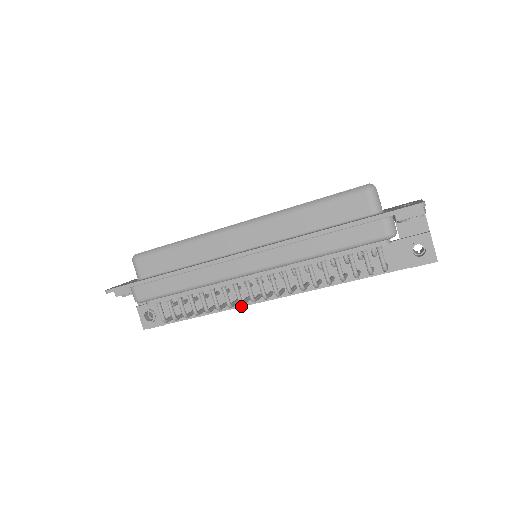
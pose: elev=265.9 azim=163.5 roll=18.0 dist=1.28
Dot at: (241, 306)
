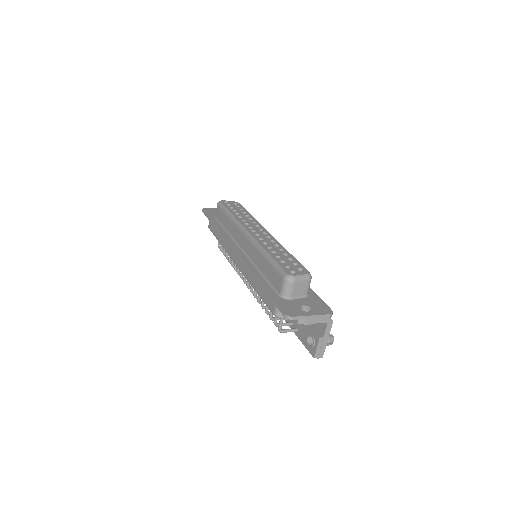
Dot at: occluded
